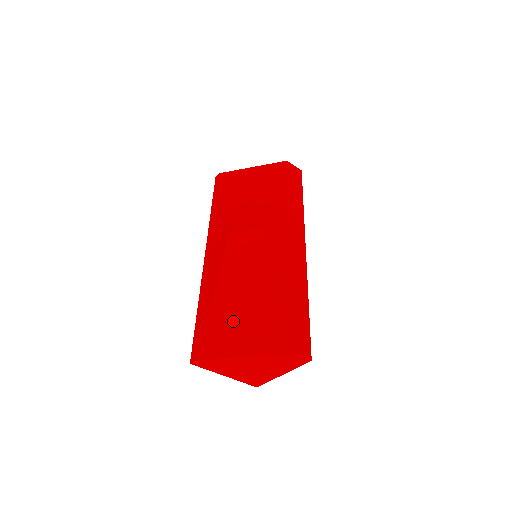
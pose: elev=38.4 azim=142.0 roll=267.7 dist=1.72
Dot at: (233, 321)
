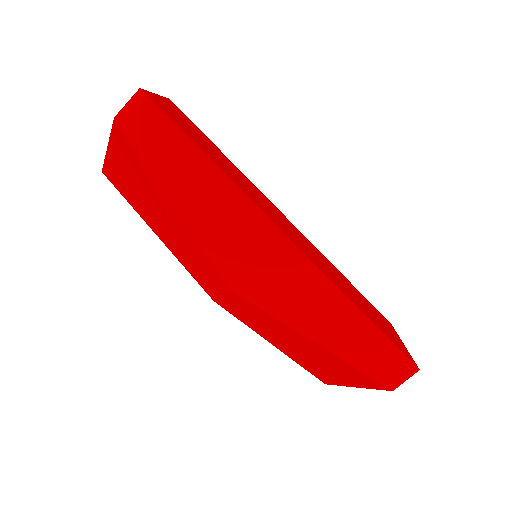
Dot at: (317, 366)
